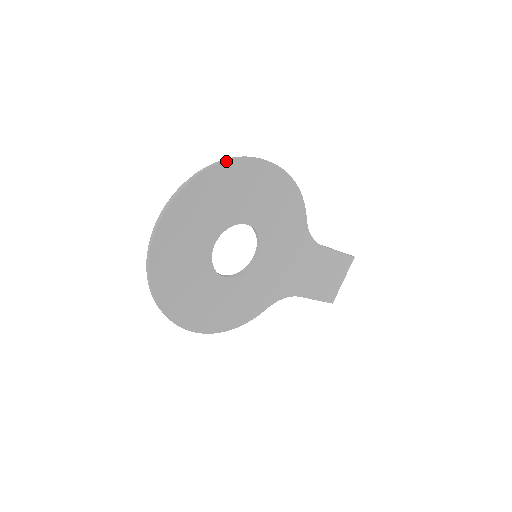
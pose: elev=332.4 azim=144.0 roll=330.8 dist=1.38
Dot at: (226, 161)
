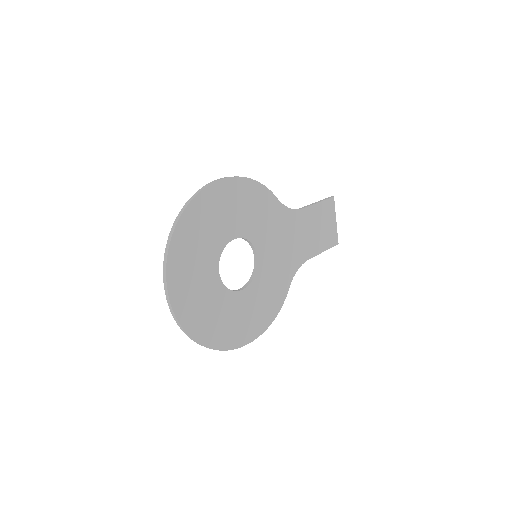
Dot at: (187, 206)
